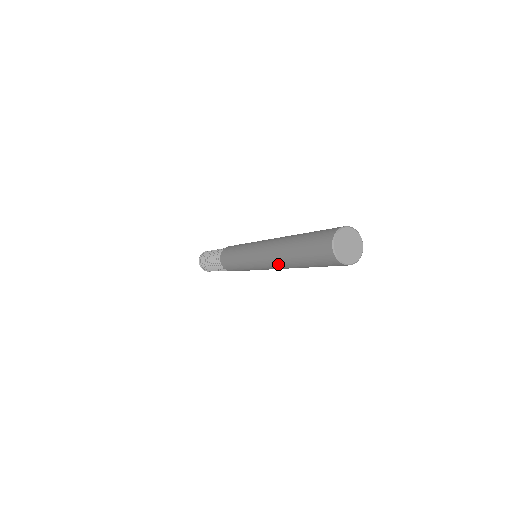
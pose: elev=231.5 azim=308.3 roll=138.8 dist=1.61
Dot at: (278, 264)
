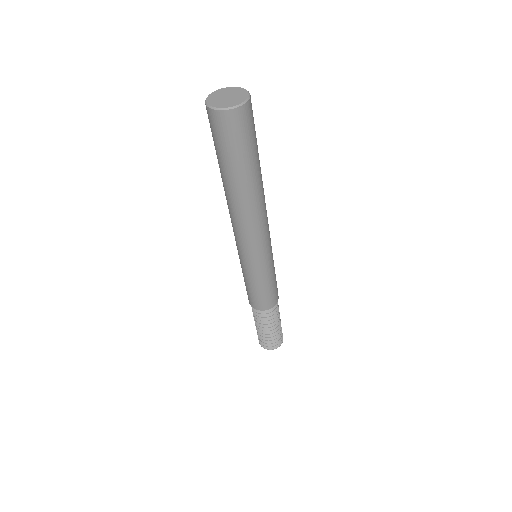
Dot at: (242, 214)
